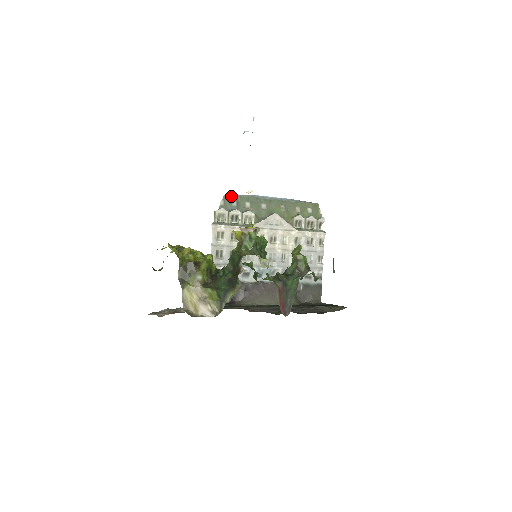
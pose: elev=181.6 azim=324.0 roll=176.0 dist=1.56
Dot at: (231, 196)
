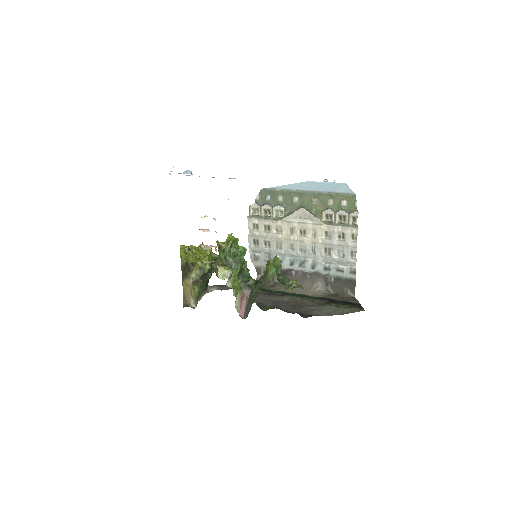
Dot at: (266, 190)
